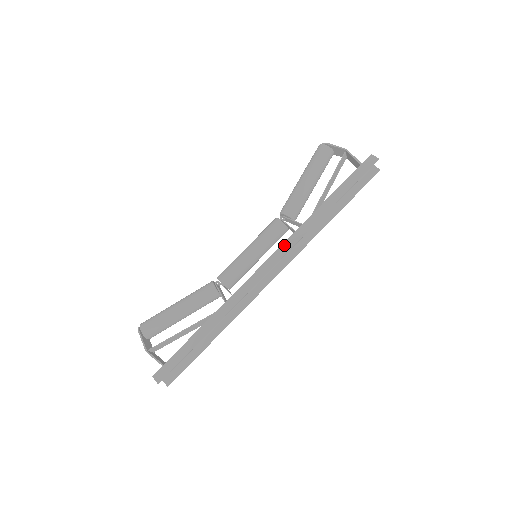
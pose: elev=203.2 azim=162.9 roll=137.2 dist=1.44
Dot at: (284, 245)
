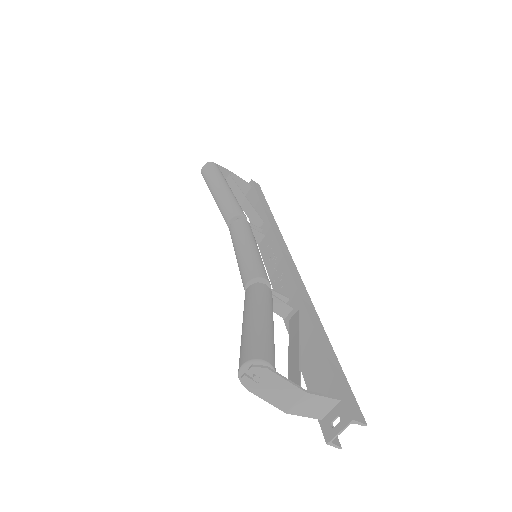
Dot at: (279, 239)
